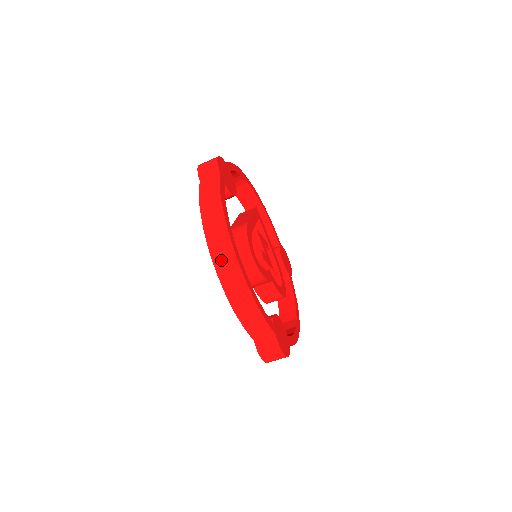
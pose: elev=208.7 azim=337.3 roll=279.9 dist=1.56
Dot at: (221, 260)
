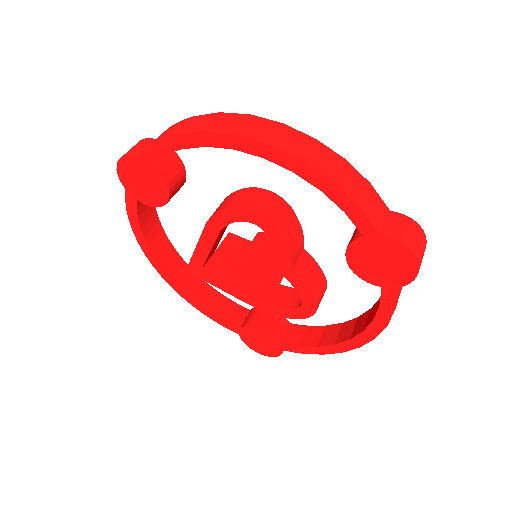
Dot at: (259, 132)
